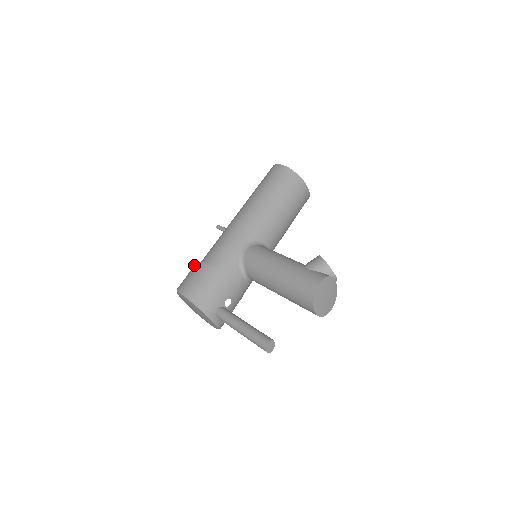
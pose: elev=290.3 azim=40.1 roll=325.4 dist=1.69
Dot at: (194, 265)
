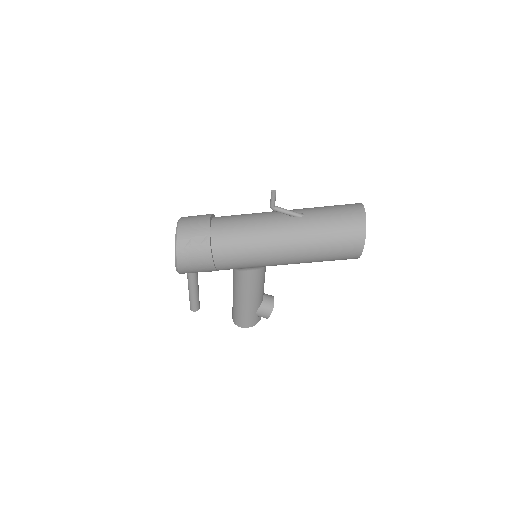
Dot at: (207, 247)
